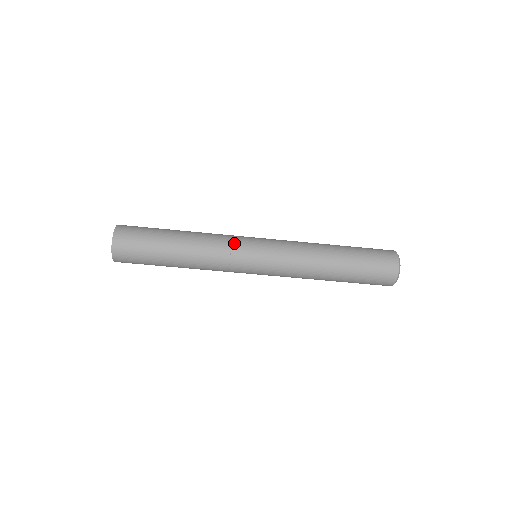
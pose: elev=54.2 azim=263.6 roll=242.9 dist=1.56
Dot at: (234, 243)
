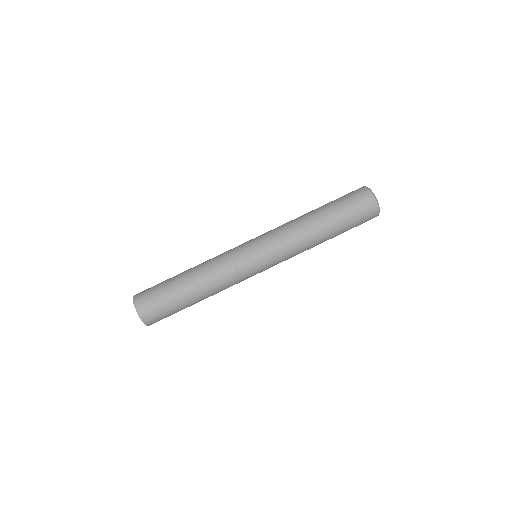
Dot at: (231, 253)
